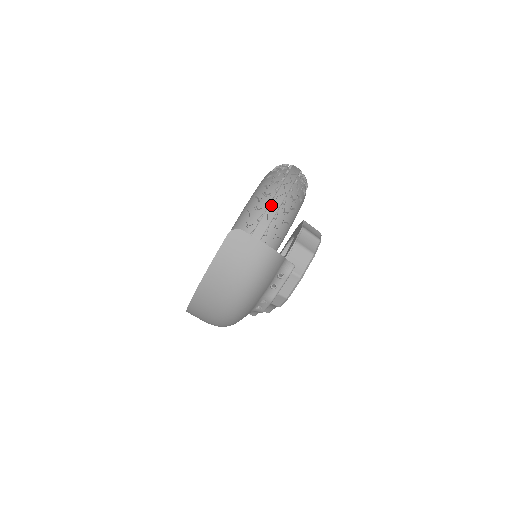
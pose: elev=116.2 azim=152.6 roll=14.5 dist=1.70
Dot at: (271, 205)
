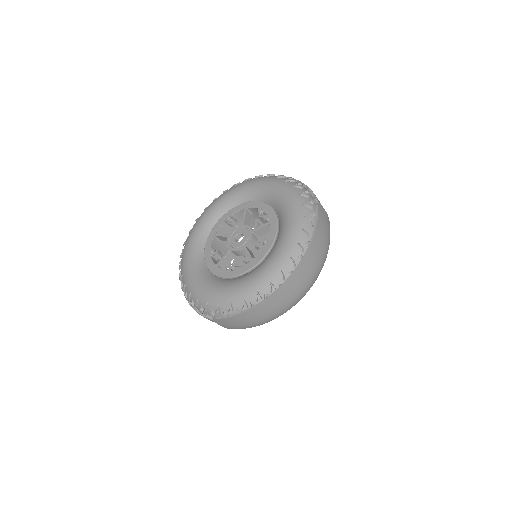
Dot at: (312, 191)
